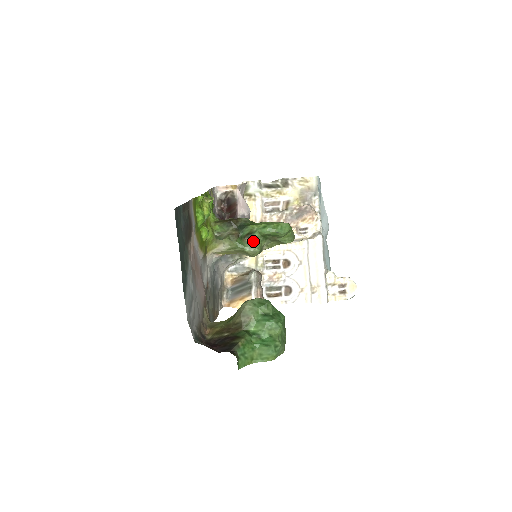
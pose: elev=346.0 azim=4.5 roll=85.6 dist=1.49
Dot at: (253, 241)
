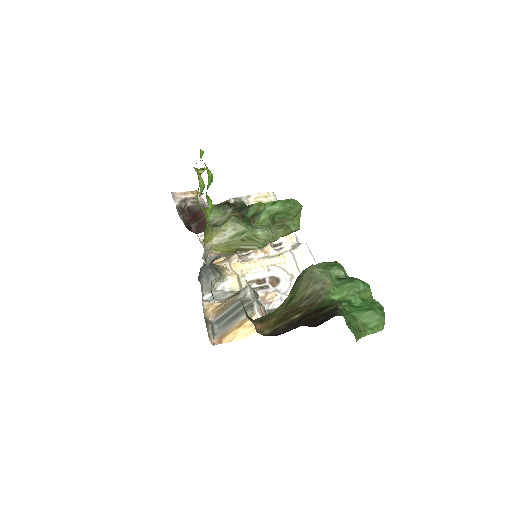
Dot at: (261, 225)
